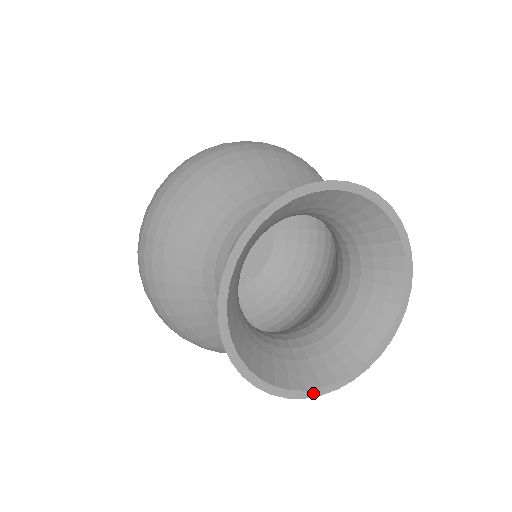
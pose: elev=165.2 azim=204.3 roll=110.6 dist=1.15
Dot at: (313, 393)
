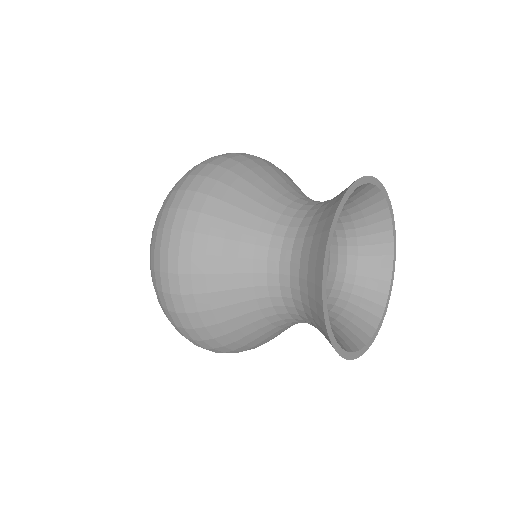
Dot at: (333, 340)
